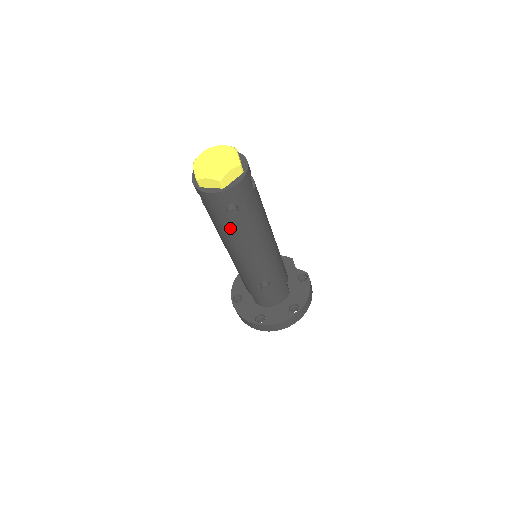
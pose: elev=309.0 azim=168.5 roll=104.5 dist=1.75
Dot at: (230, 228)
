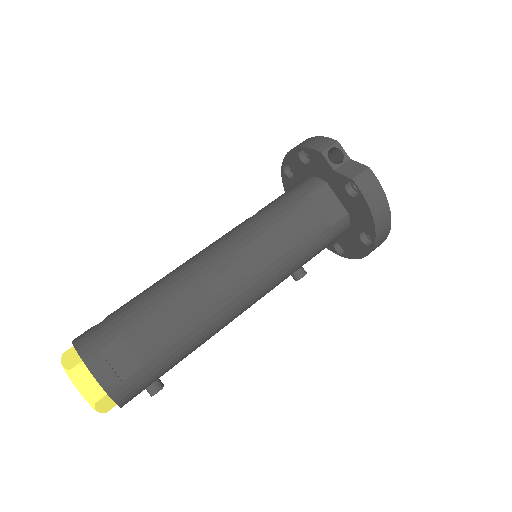
Dot at: occluded
